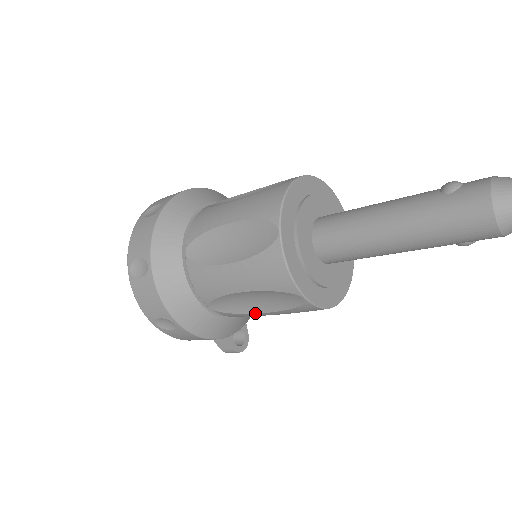
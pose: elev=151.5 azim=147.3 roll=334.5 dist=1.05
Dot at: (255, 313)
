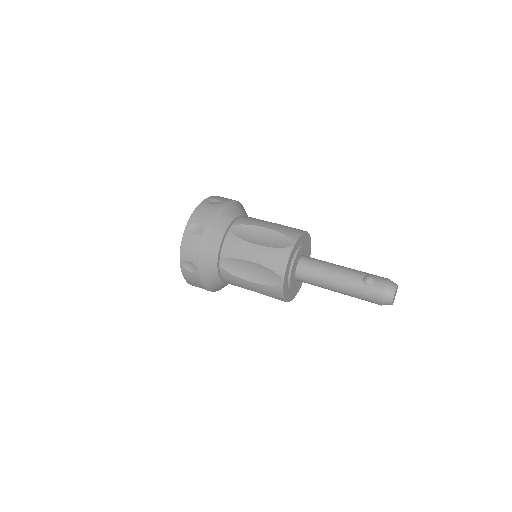
Dot at: occluded
